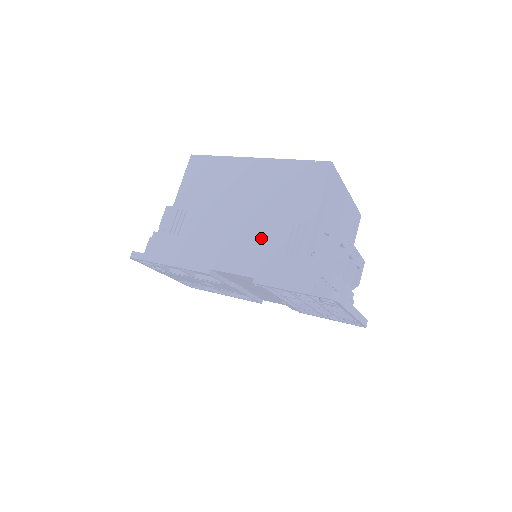
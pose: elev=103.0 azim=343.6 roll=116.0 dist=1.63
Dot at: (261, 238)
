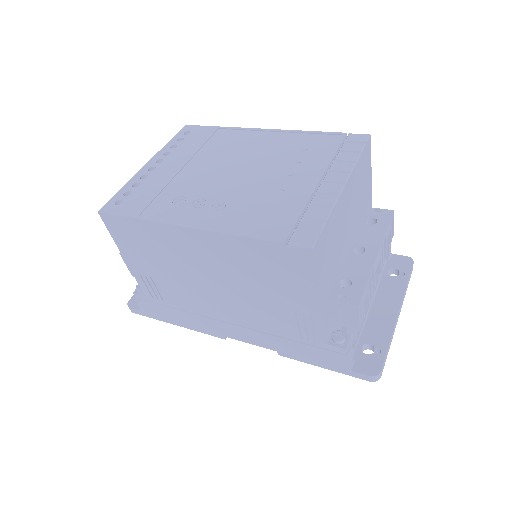
Dot at: (262, 320)
